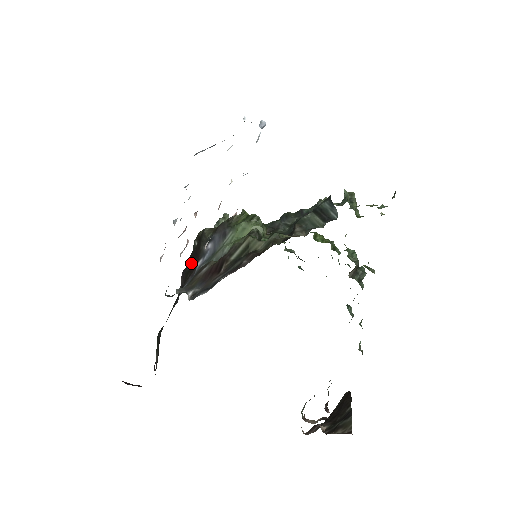
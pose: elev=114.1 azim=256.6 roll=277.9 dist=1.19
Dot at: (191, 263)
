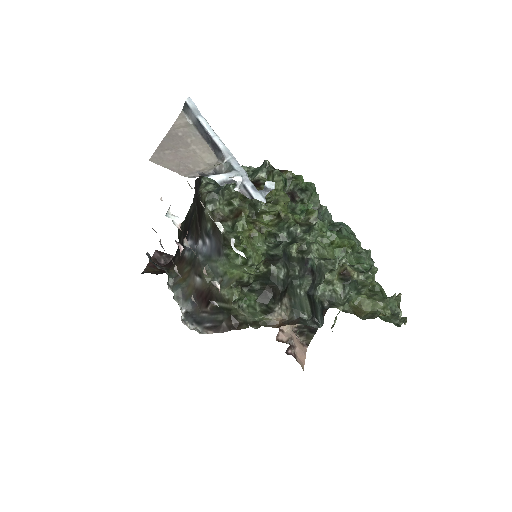
Dot at: (197, 211)
